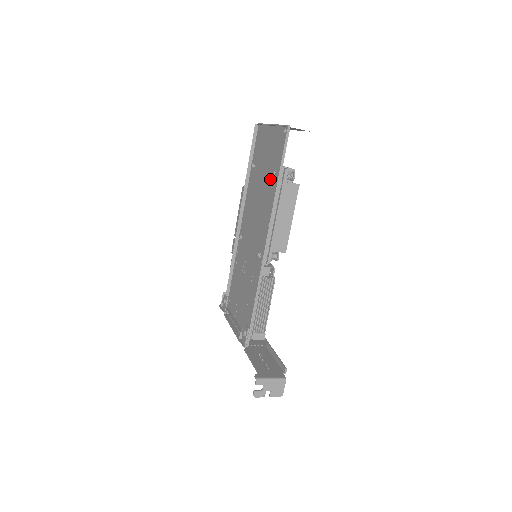
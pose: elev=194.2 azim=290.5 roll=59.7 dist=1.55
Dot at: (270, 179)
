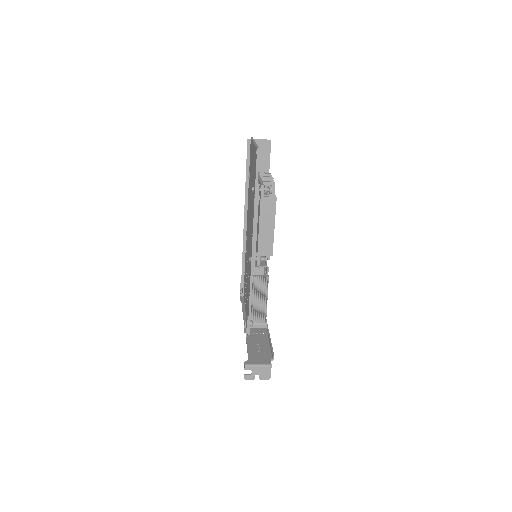
Dot at: (253, 193)
